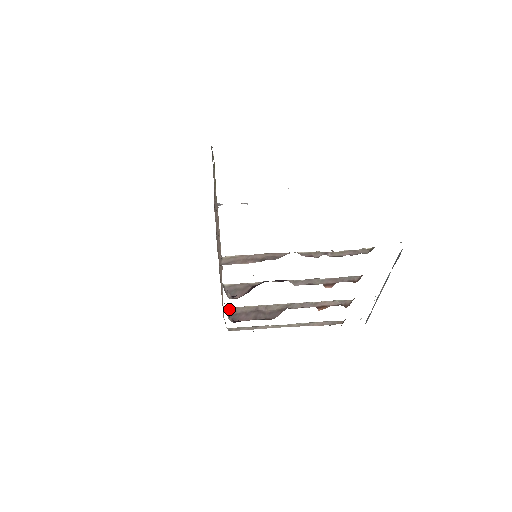
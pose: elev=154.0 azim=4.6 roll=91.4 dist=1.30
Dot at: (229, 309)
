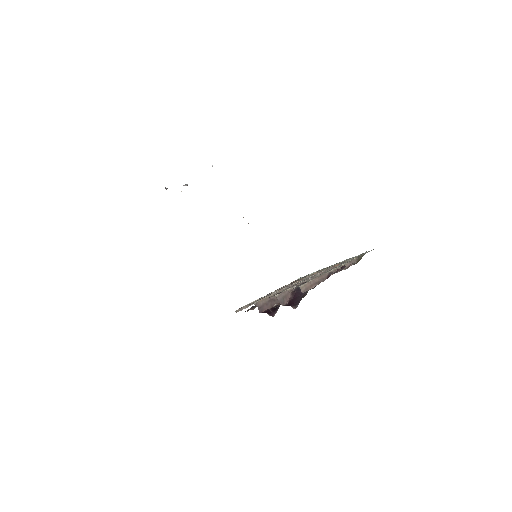
Dot at: (256, 304)
